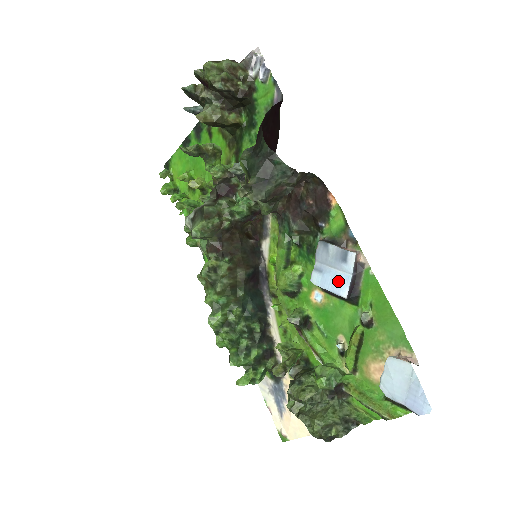
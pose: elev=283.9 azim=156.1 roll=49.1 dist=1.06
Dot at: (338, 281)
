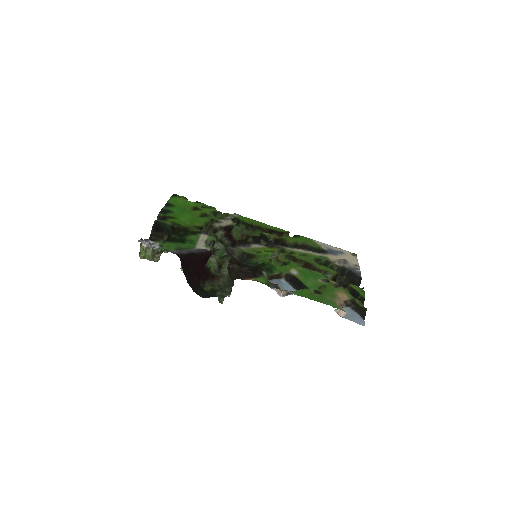
Dot at: (290, 290)
